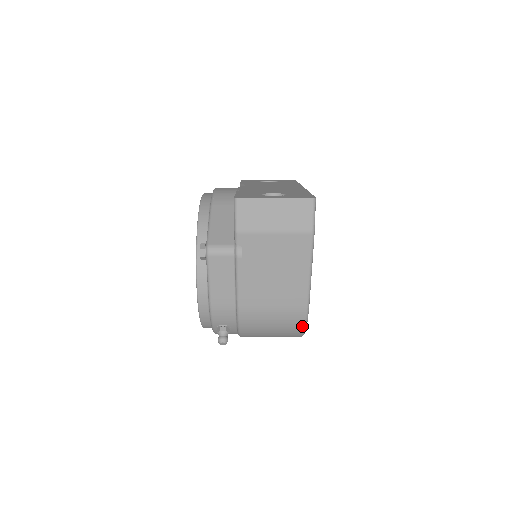
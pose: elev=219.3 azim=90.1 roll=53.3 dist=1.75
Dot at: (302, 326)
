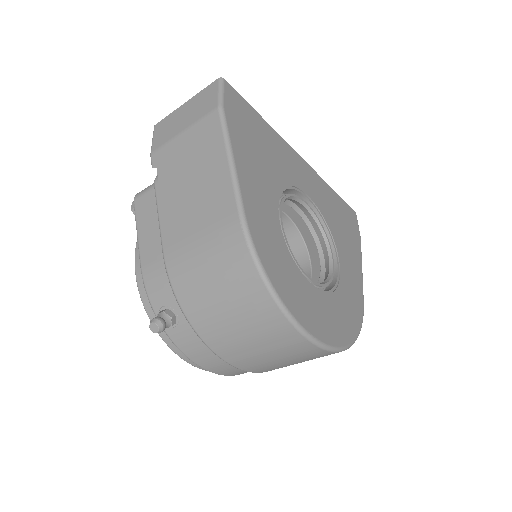
Dot at: (250, 263)
